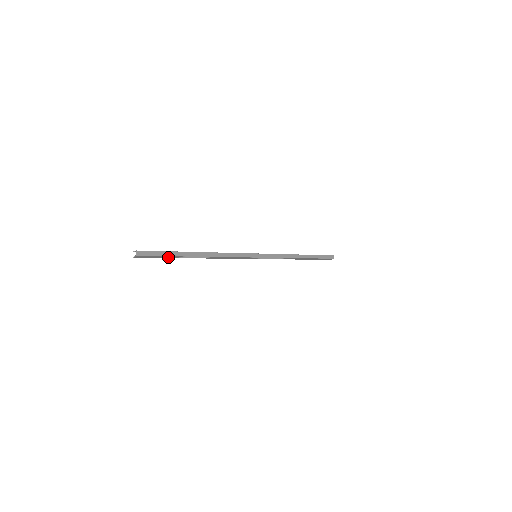
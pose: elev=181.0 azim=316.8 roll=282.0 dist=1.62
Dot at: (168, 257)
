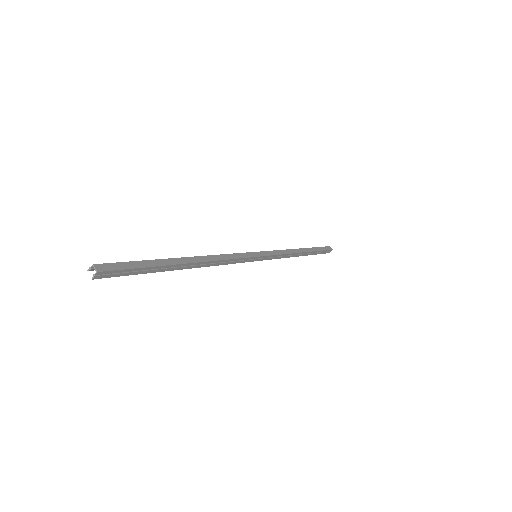
Dot at: (146, 271)
